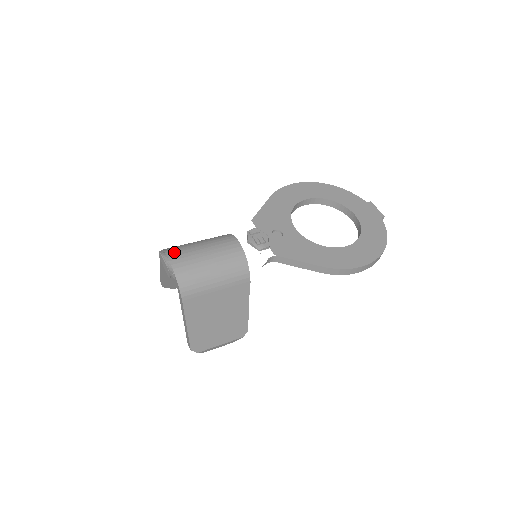
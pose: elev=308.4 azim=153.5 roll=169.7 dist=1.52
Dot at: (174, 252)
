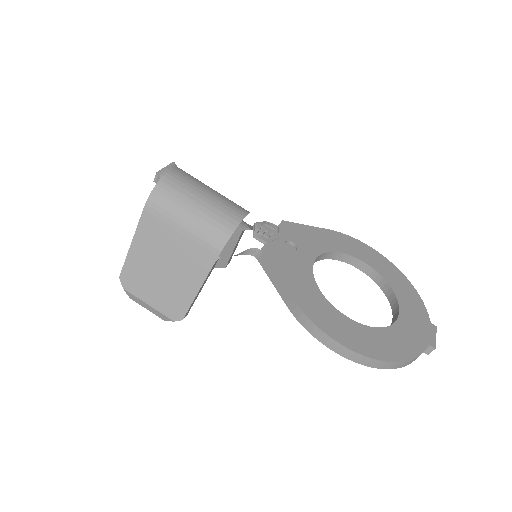
Dot at: (183, 172)
